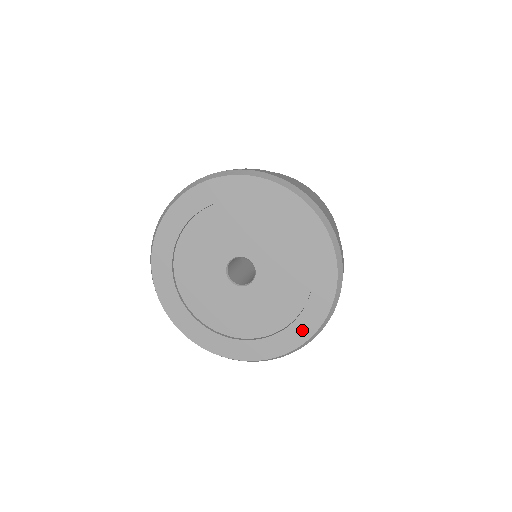
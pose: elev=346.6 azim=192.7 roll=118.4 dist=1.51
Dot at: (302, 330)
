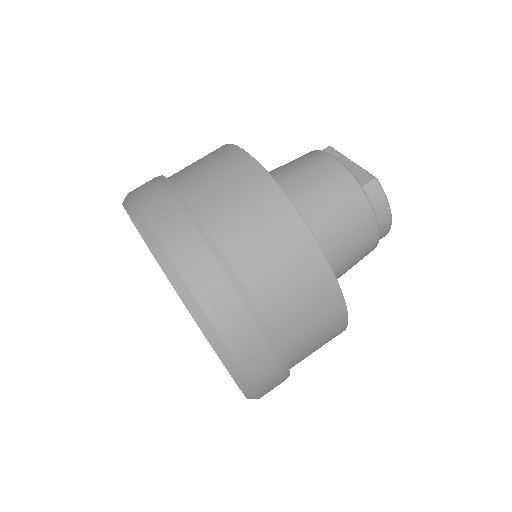
Dot at: occluded
